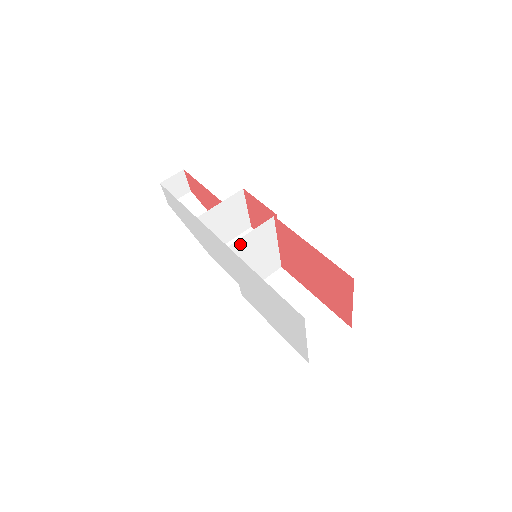
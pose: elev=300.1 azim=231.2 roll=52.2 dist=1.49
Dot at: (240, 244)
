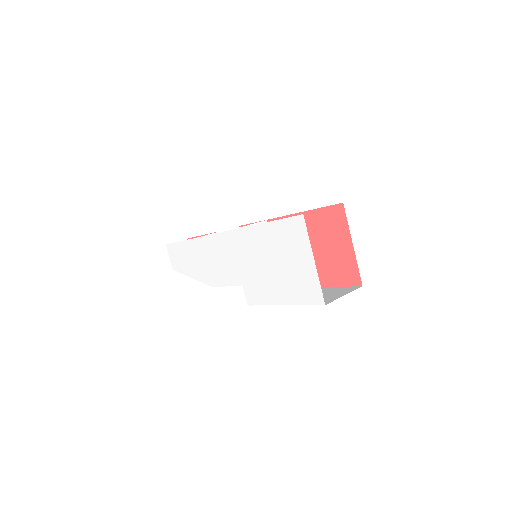
Dot at: occluded
